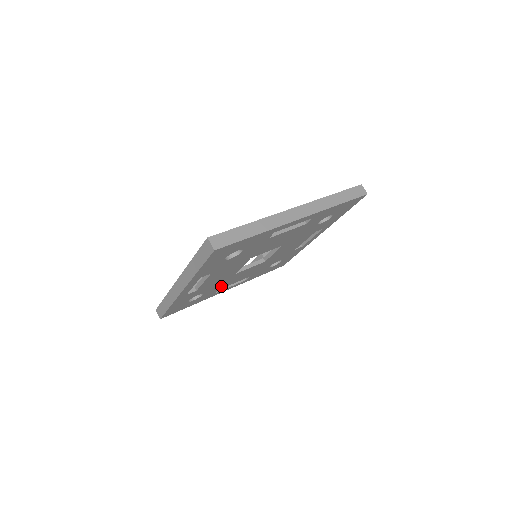
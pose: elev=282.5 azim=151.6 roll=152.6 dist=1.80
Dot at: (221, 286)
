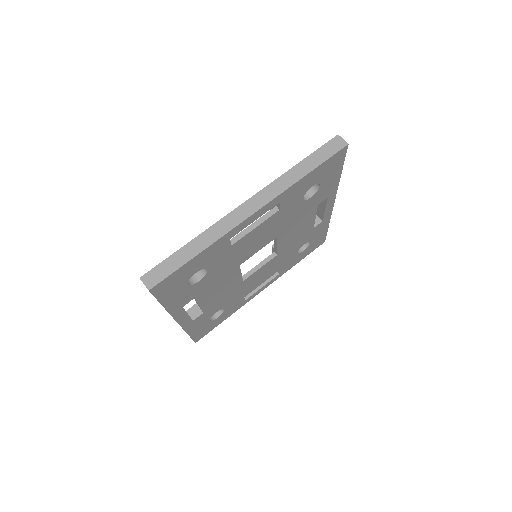
Dot at: (206, 288)
